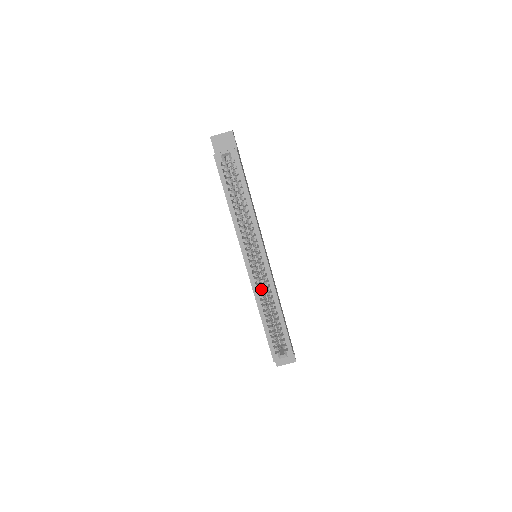
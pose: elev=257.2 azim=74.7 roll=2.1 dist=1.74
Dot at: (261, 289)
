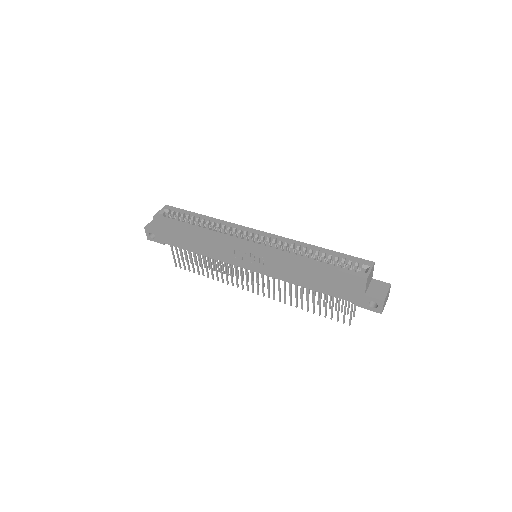
Dot at: (282, 249)
